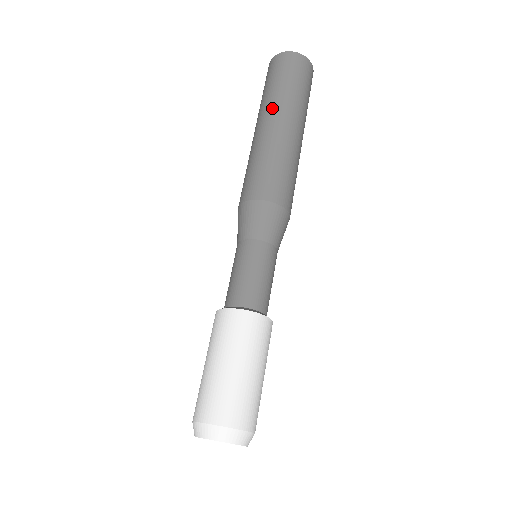
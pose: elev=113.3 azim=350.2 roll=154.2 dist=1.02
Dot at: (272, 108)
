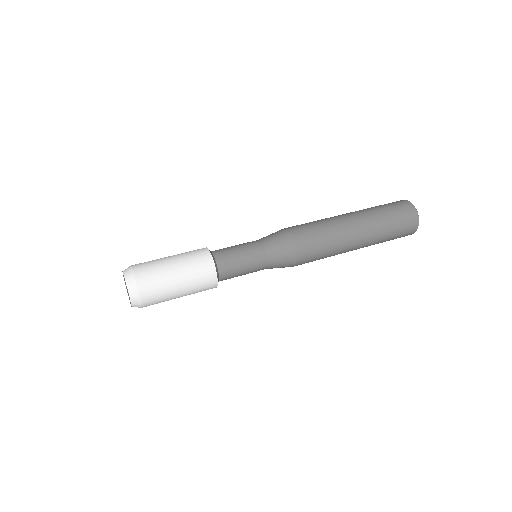
Dot at: (356, 211)
